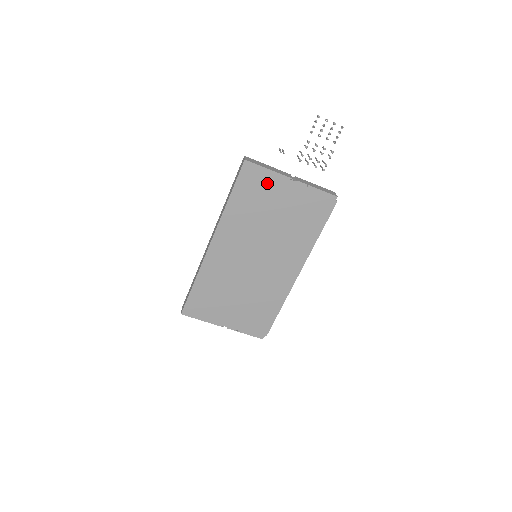
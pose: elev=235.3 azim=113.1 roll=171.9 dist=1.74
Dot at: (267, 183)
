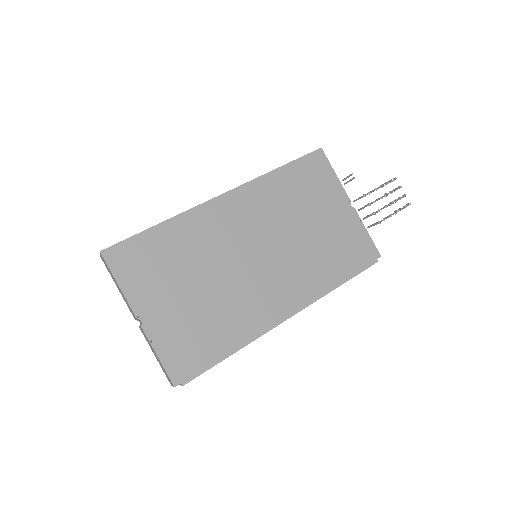
Dot at: (326, 185)
